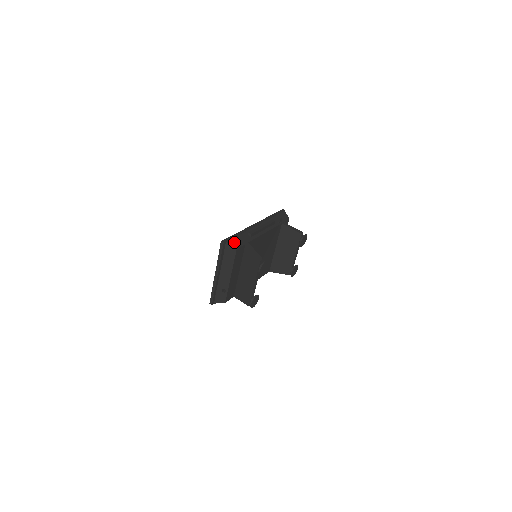
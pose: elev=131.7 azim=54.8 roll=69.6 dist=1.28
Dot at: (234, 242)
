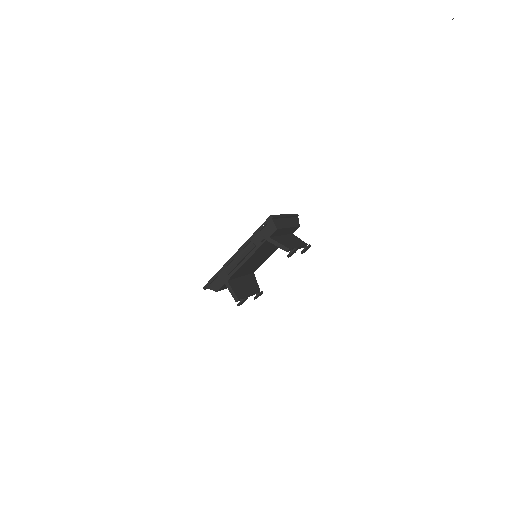
Dot at: (214, 286)
